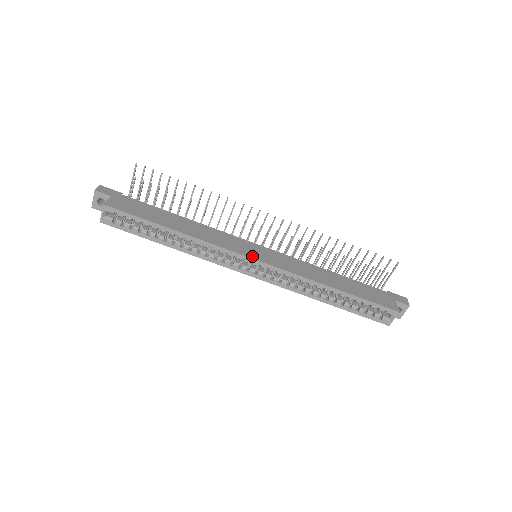
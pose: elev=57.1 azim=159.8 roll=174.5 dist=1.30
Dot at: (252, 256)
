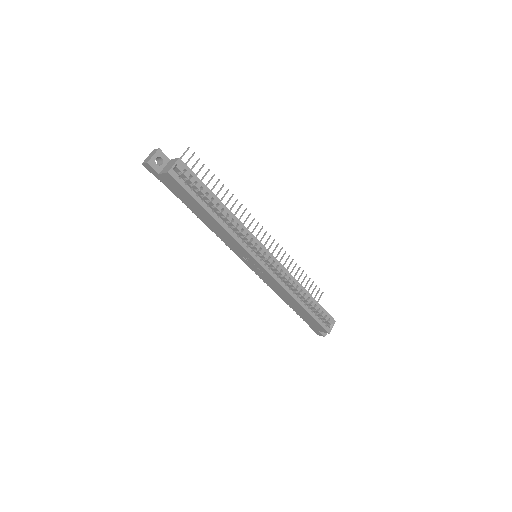
Dot at: (265, 249)
